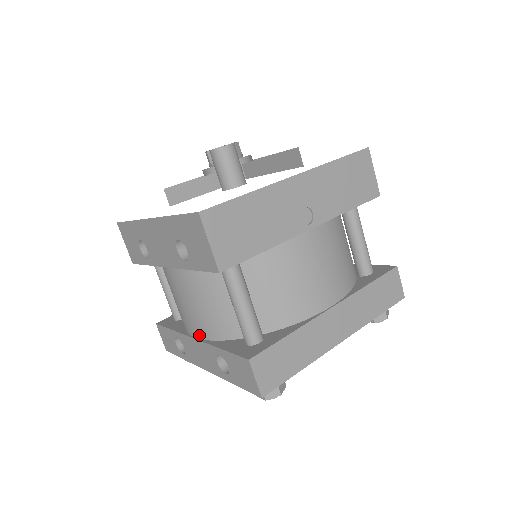
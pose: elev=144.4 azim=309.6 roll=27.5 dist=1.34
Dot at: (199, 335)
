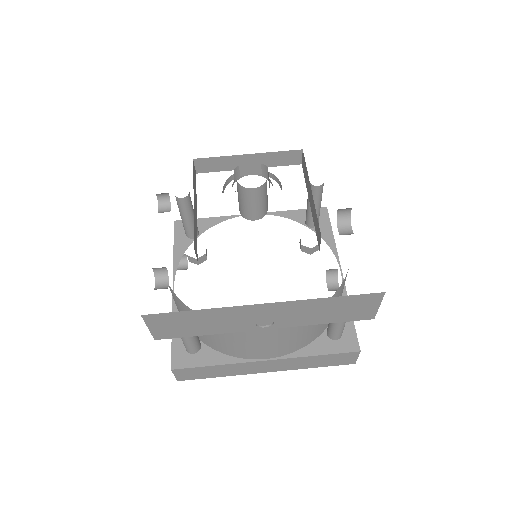
Dot at: occluded
